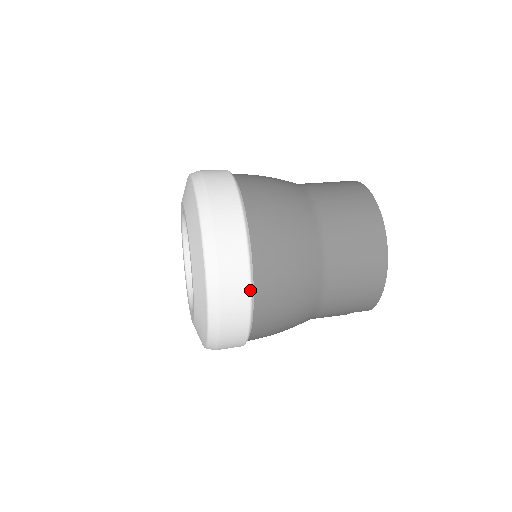
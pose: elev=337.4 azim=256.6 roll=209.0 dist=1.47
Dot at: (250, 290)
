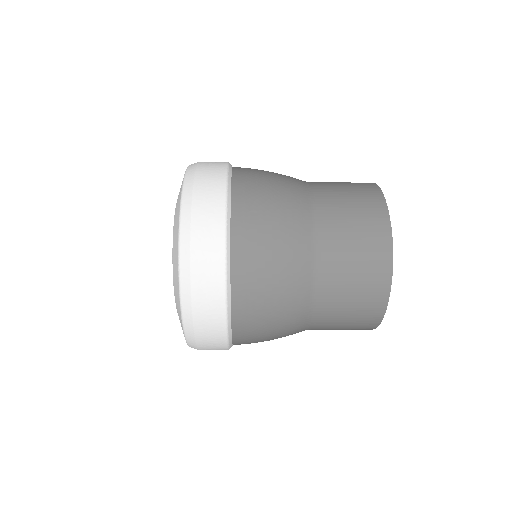
Dot at: (226, 310)
